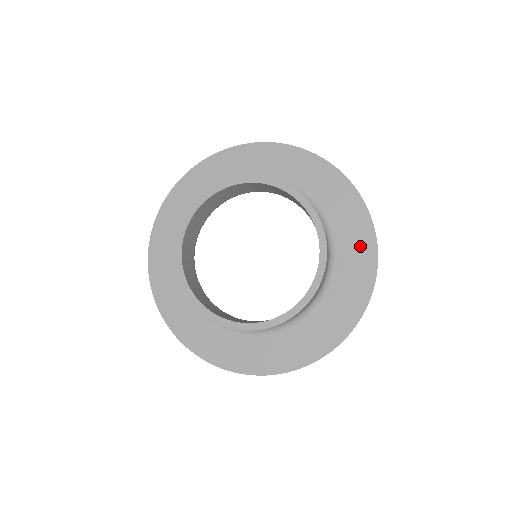
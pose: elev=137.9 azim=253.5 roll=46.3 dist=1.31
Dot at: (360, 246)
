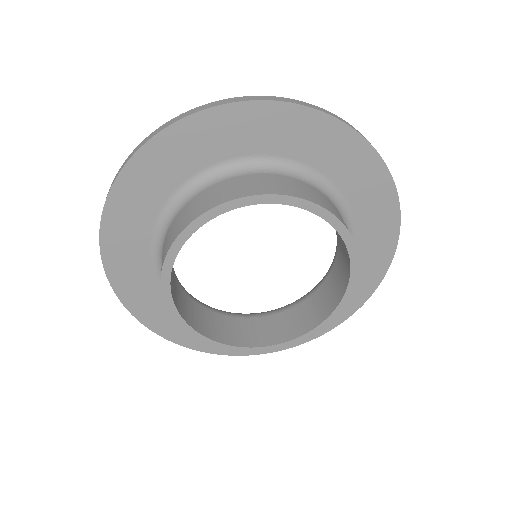
Dot at: (380, 214)
